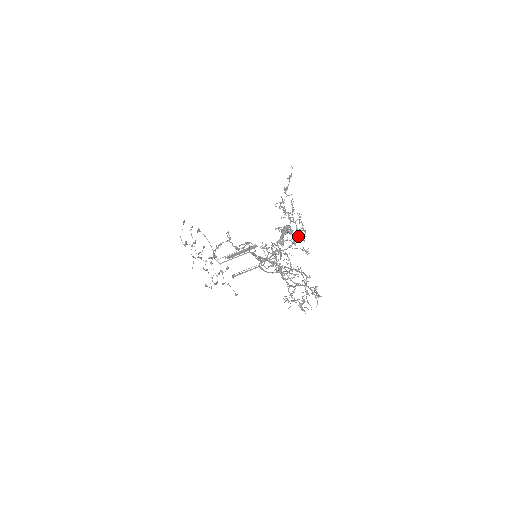
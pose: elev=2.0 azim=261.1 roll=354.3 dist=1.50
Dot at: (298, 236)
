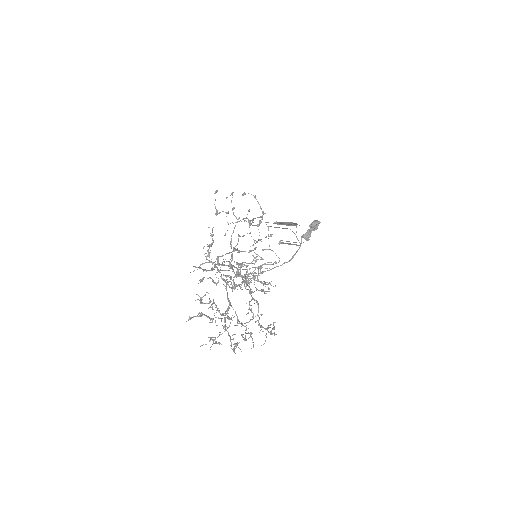
Dot at: (247, 278)
